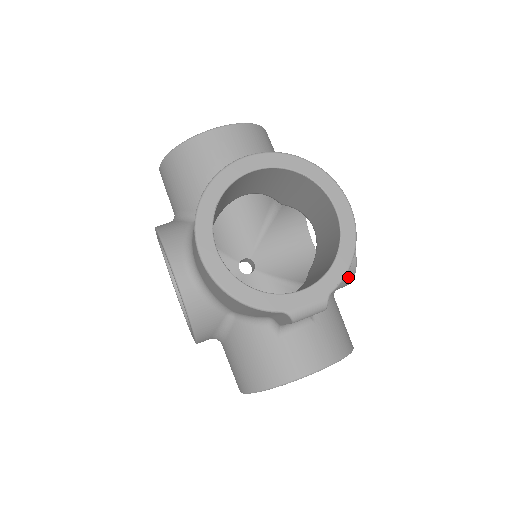
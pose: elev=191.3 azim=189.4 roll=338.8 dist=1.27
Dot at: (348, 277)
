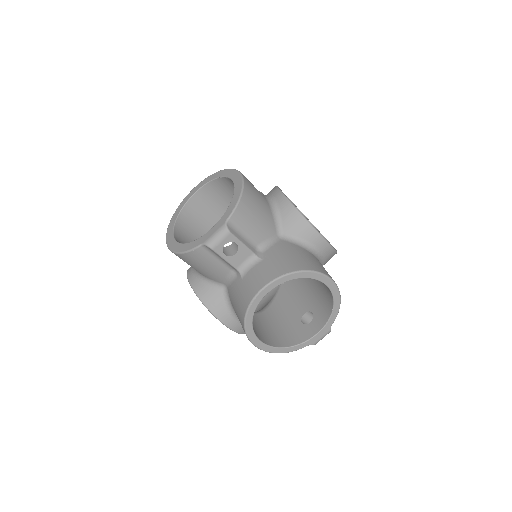
Dot at: (306, 229)
